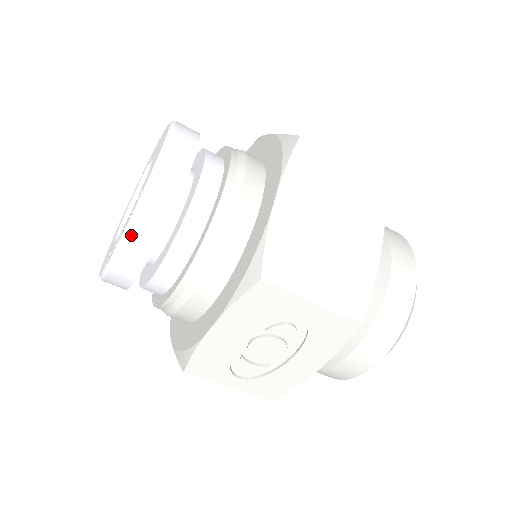
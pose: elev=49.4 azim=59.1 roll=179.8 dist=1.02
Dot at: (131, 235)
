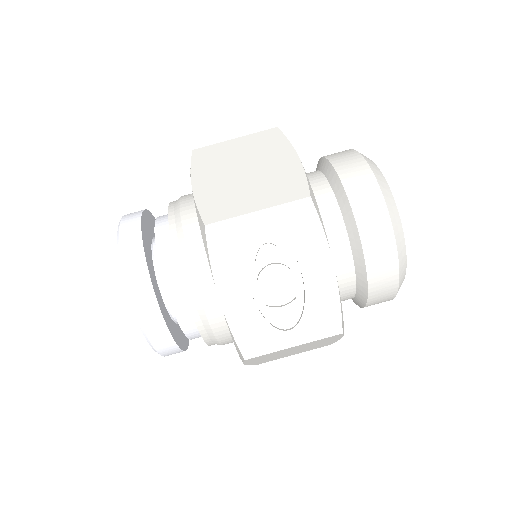
Dot at: (131, 287)
